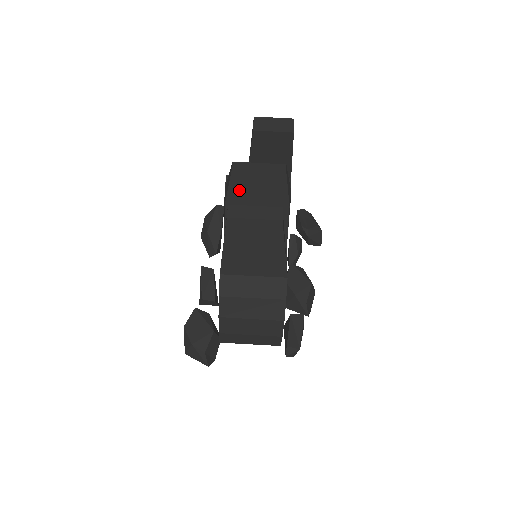
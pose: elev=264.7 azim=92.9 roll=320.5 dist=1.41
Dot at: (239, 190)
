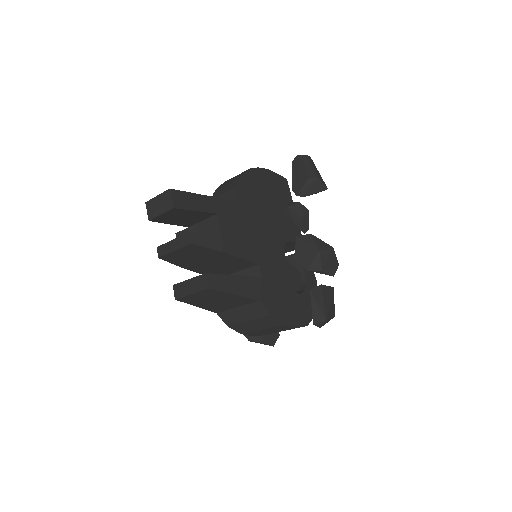
Dot at: (178, 261)
